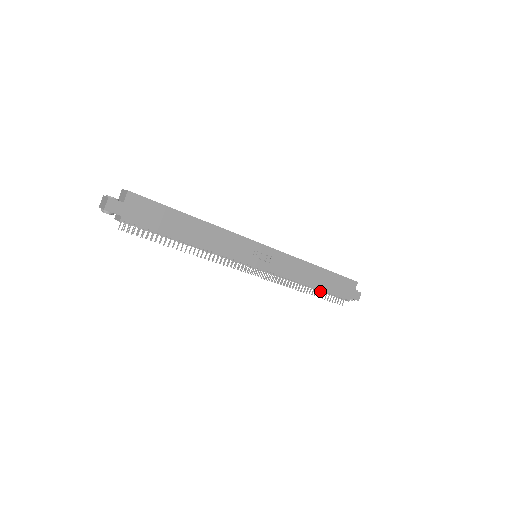
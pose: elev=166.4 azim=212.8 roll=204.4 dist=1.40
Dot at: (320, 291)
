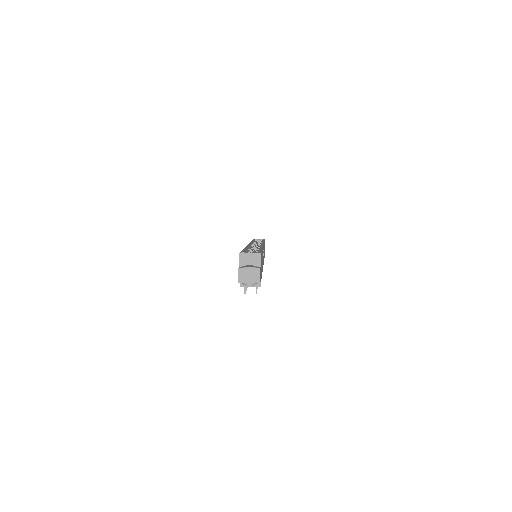
Dot at: occluded
